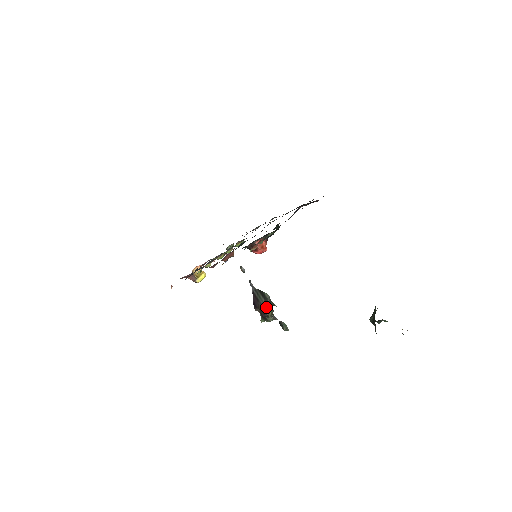
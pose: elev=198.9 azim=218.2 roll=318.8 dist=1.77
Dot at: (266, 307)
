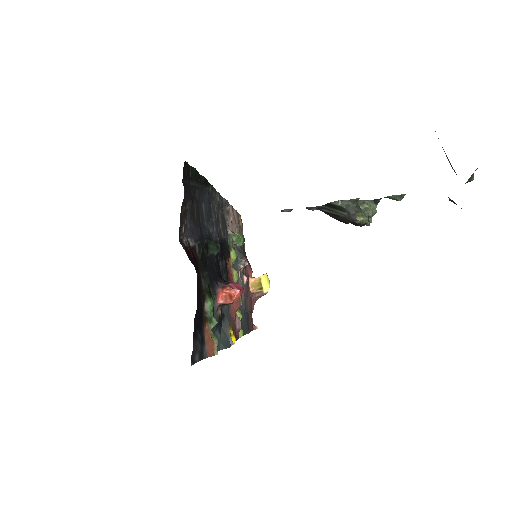
Dot at: (350, 218)
